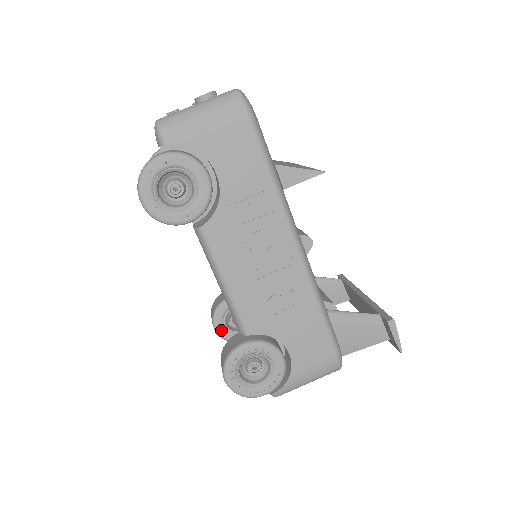
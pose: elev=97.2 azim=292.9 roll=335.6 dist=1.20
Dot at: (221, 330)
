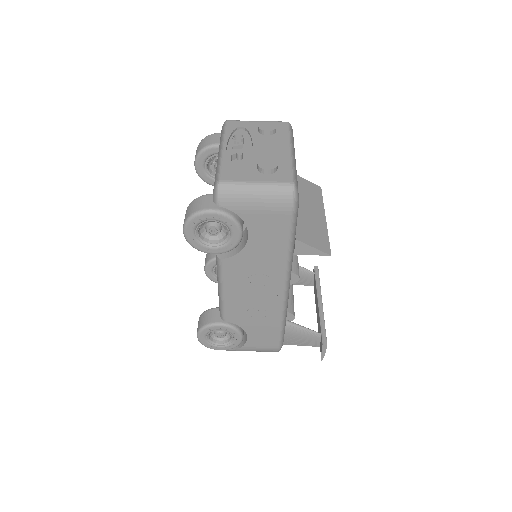
Dot at: (209, 273)
